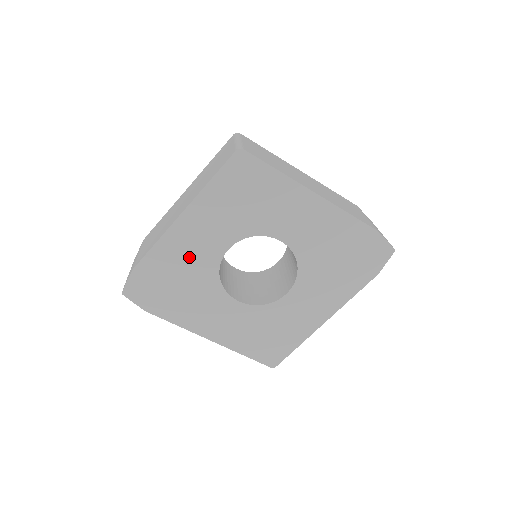
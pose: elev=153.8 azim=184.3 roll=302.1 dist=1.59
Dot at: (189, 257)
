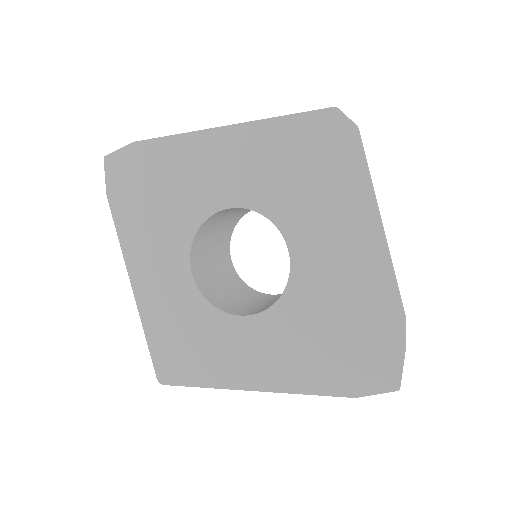
Dot at: (190, 179)
